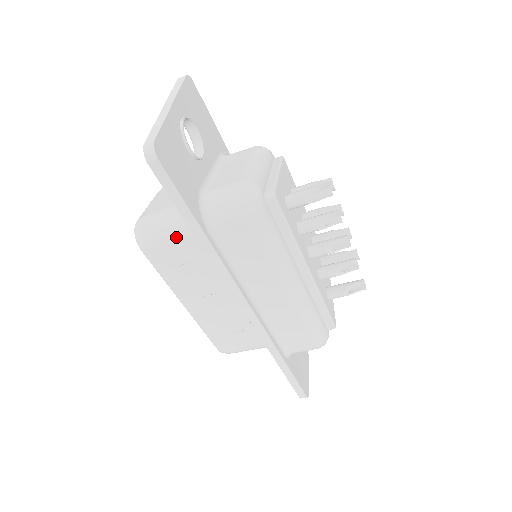
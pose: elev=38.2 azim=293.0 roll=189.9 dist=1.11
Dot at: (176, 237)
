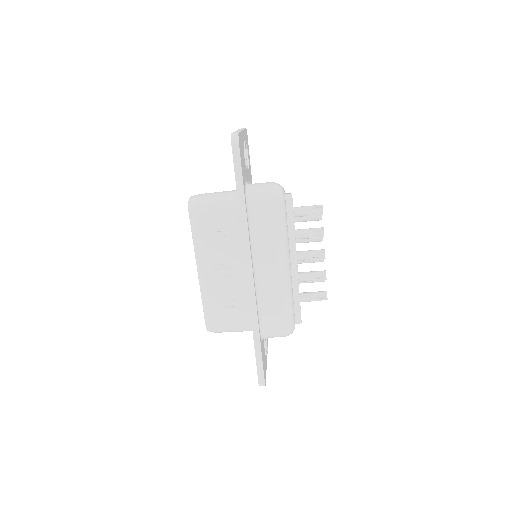
Dot at: (219, 208)
